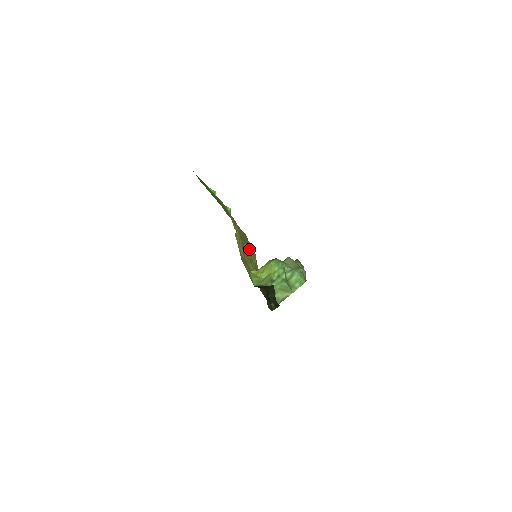
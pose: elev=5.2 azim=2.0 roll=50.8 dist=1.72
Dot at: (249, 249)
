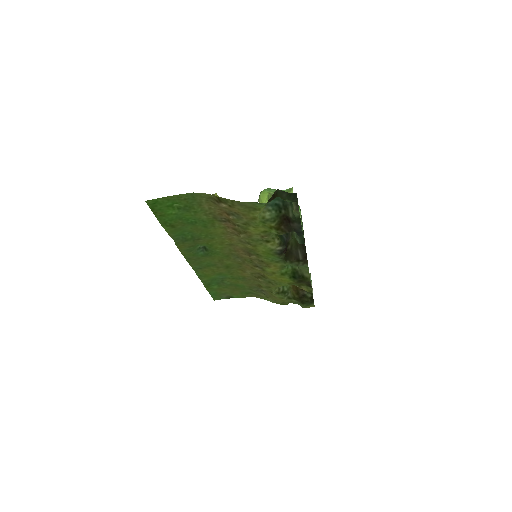
Dot at: (244, 247)
